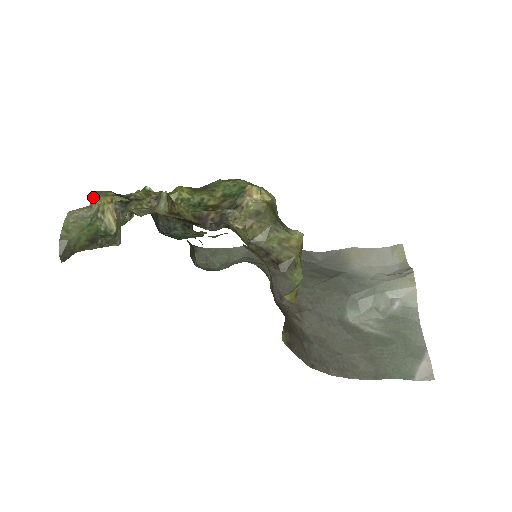
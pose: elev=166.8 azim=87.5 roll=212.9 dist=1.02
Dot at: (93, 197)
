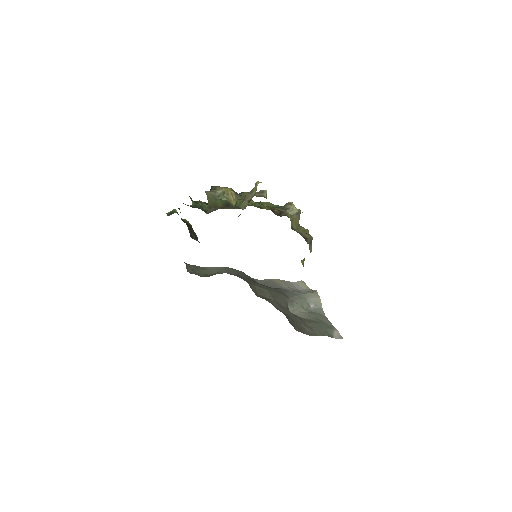
Dot at: (214, 188)
